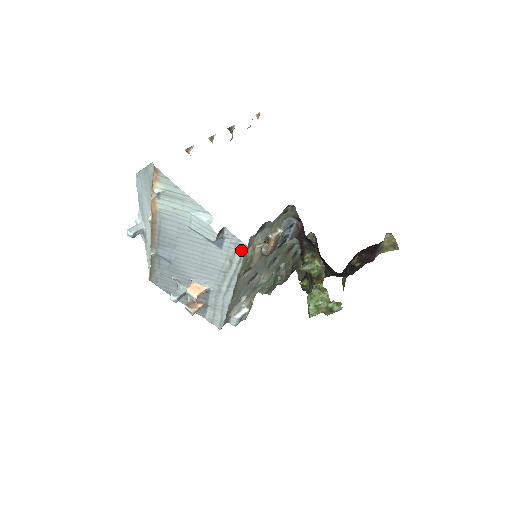
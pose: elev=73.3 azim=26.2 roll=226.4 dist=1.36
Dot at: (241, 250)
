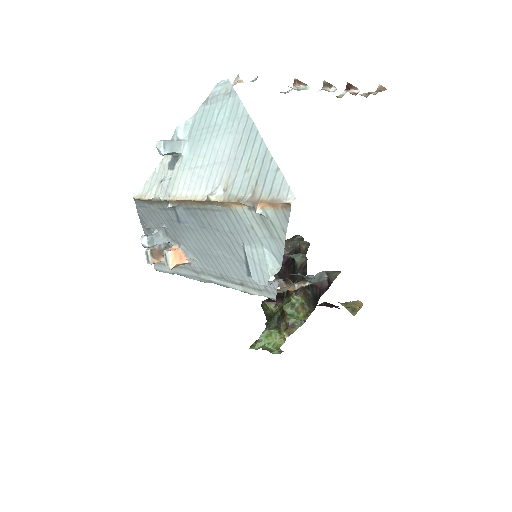
Dot at: (265, 295)
